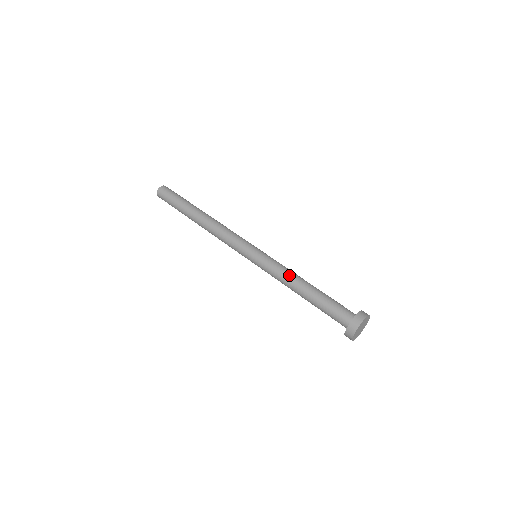
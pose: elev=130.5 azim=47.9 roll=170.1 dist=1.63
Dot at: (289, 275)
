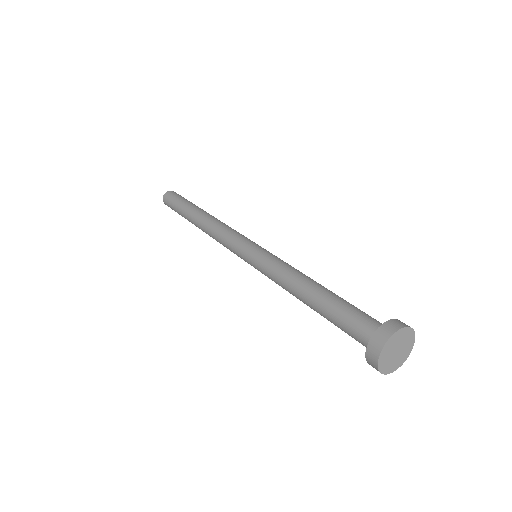
Dot at: (291, 273)
